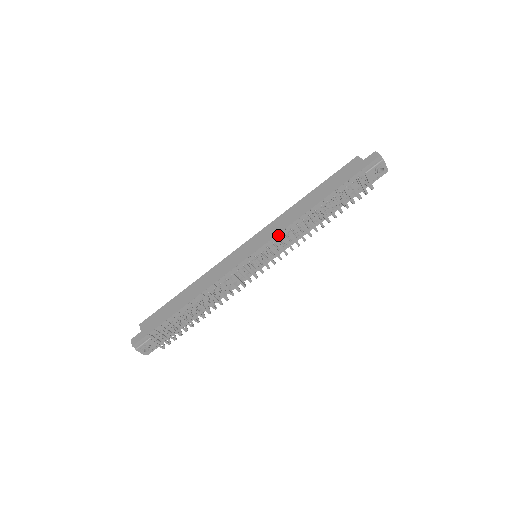
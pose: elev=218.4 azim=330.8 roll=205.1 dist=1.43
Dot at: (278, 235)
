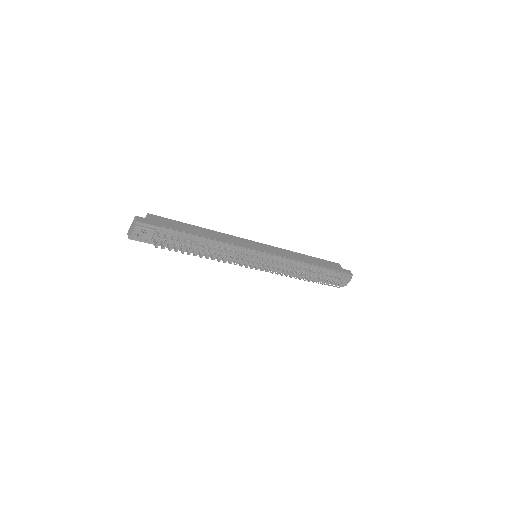
Dot at: (282, 258)
